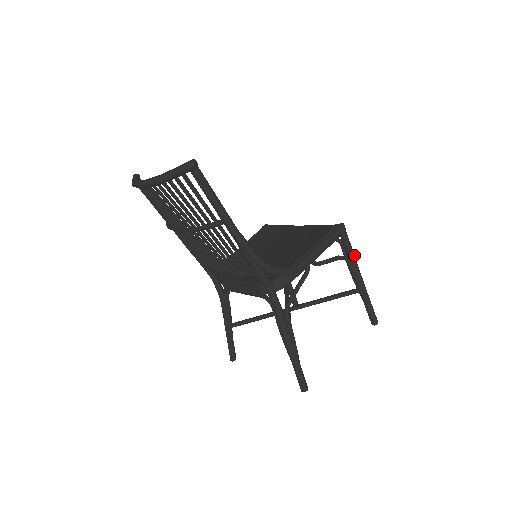
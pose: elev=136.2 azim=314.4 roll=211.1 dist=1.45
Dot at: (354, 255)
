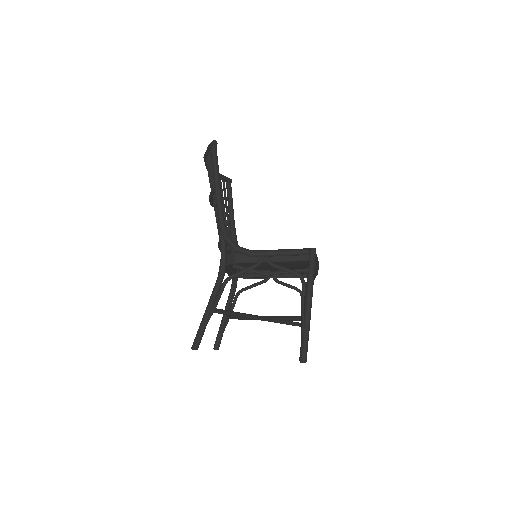
Dot at: (312, 281)
